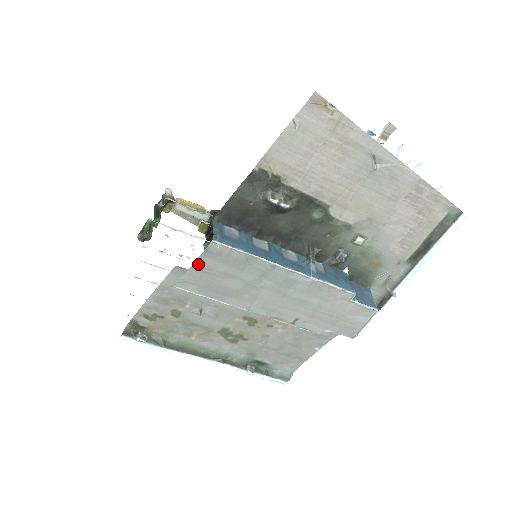
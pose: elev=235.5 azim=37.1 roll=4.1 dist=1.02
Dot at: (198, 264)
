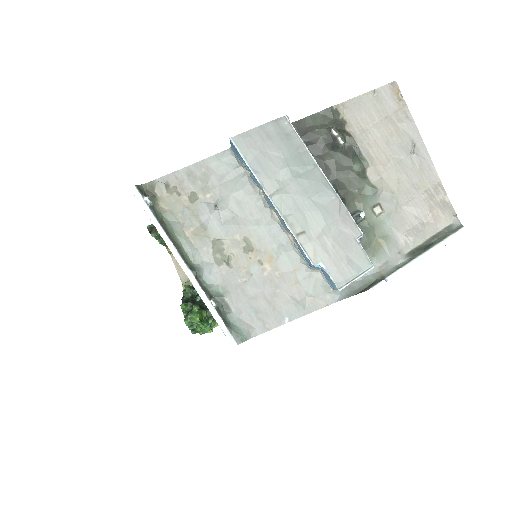
Dot at: (262, 128)
